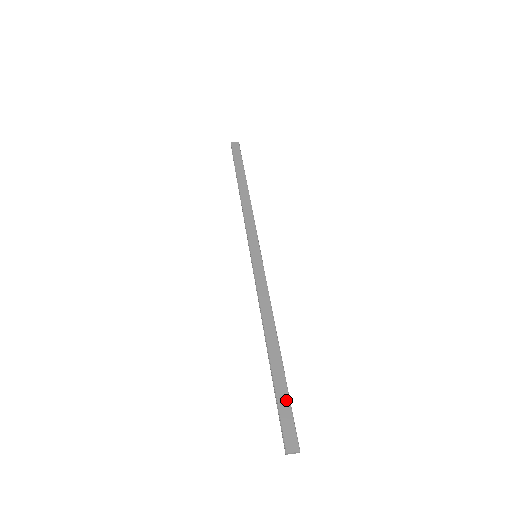
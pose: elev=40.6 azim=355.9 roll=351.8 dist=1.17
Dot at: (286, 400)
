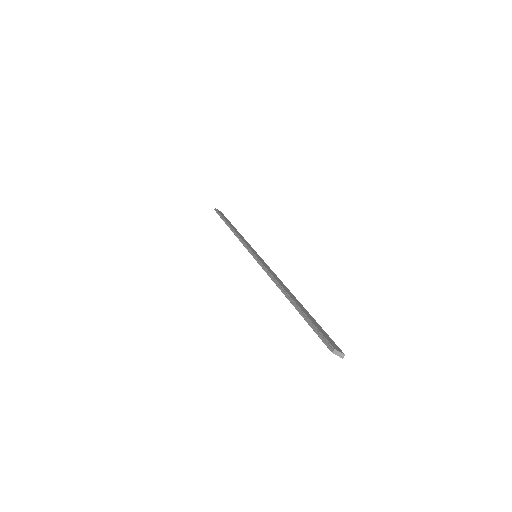
Dot at: (318, 325)
